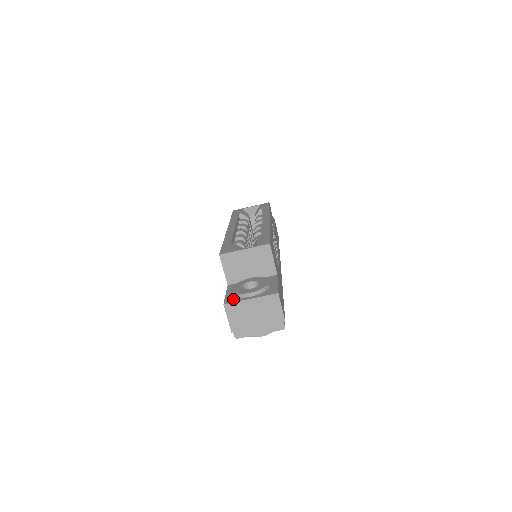
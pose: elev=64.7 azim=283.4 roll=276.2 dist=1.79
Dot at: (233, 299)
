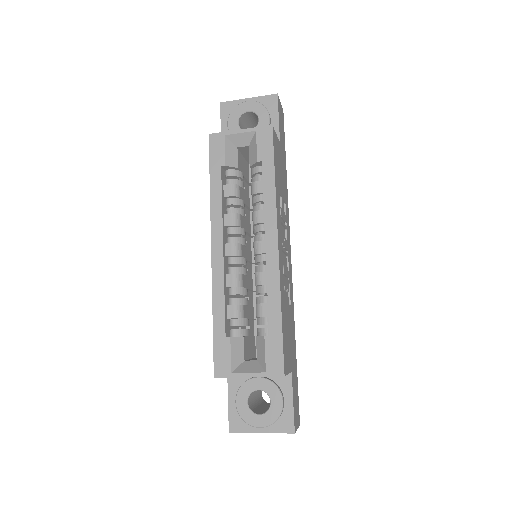
Dot at: (239, 424)
